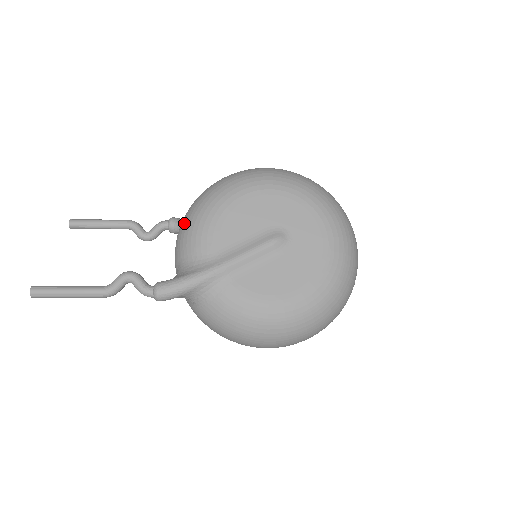
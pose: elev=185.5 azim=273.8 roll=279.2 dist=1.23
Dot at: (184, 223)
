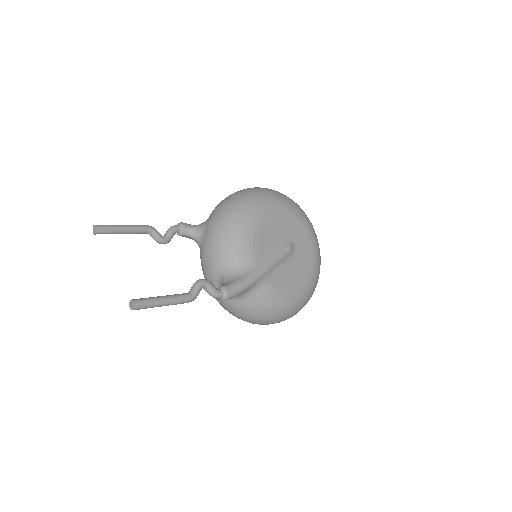
Dot at: (222, 234)
